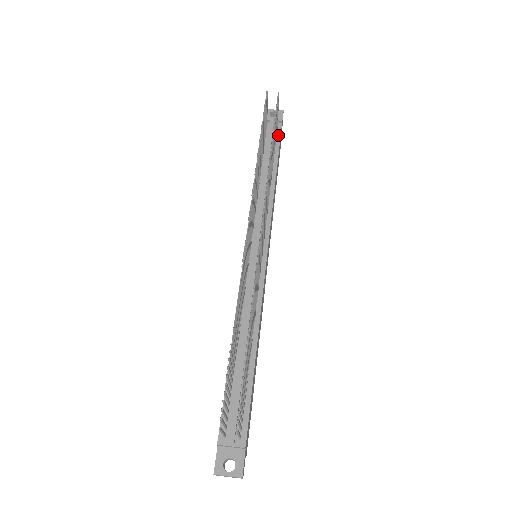
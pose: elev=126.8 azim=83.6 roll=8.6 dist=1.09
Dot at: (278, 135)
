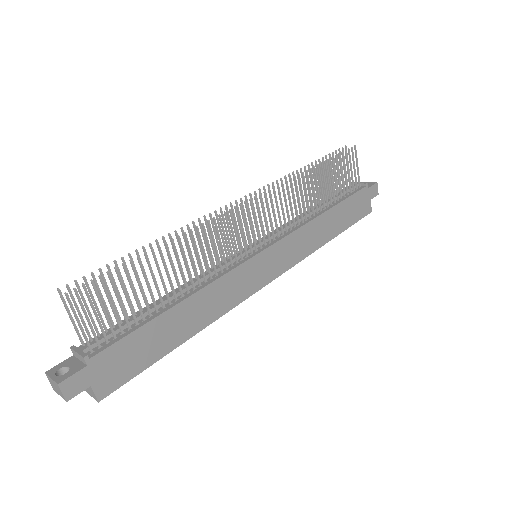
Dot at: (354, 192)
